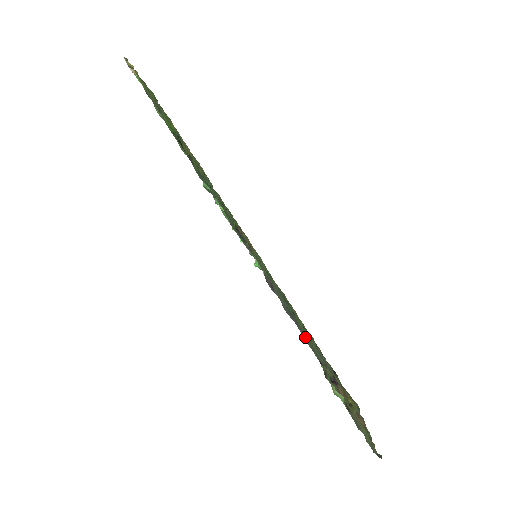
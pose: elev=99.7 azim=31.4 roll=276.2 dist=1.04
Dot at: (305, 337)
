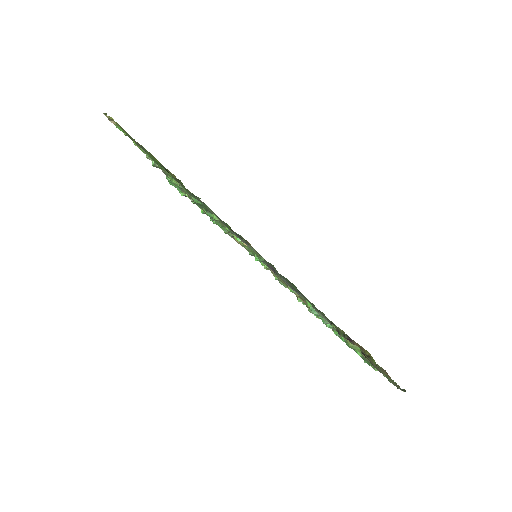
Dot at: (313, 306)
